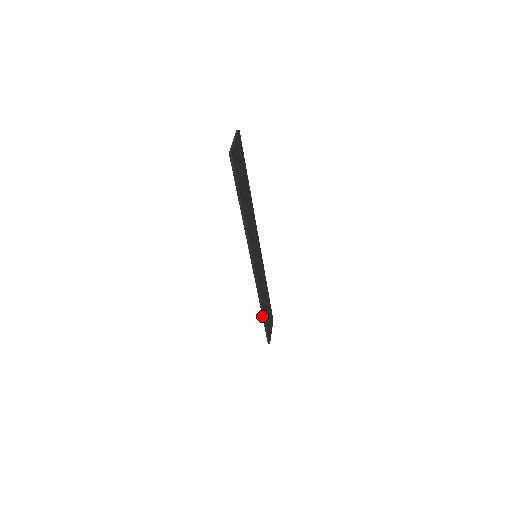
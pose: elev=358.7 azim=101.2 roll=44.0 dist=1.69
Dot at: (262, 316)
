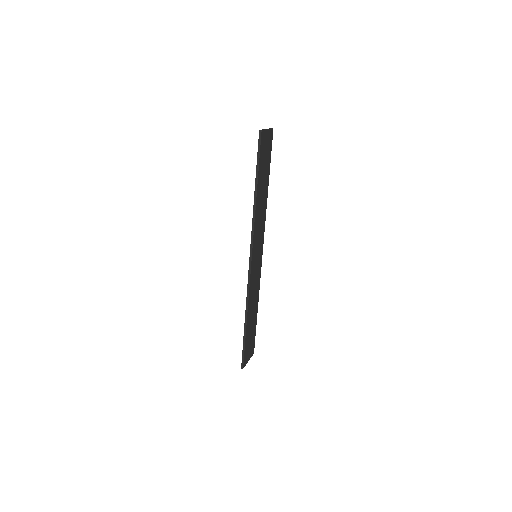
Dot at: (244, 326)
